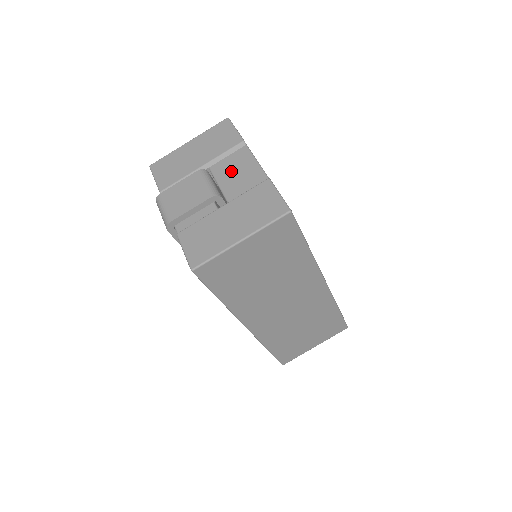
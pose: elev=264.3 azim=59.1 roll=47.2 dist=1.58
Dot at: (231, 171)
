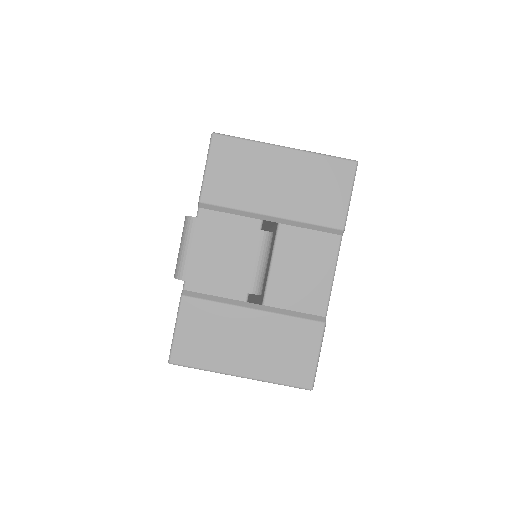
Dot at: (298, 260)
